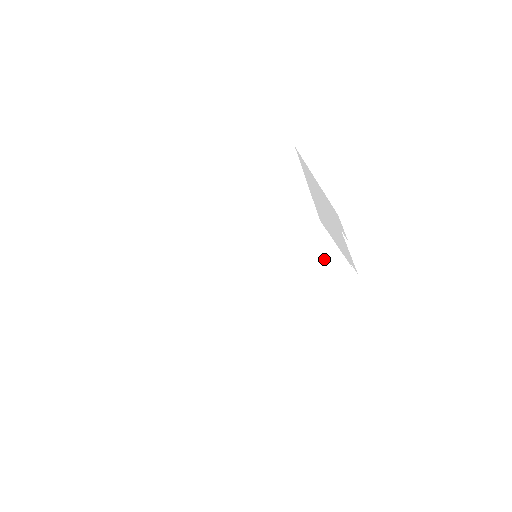
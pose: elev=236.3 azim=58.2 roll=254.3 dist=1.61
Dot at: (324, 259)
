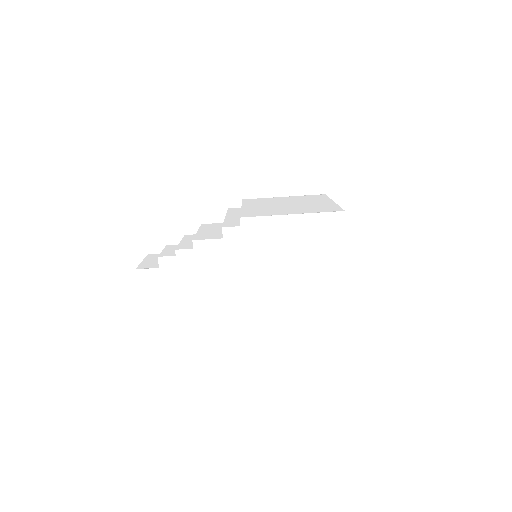
Dot at: (328, 257)
